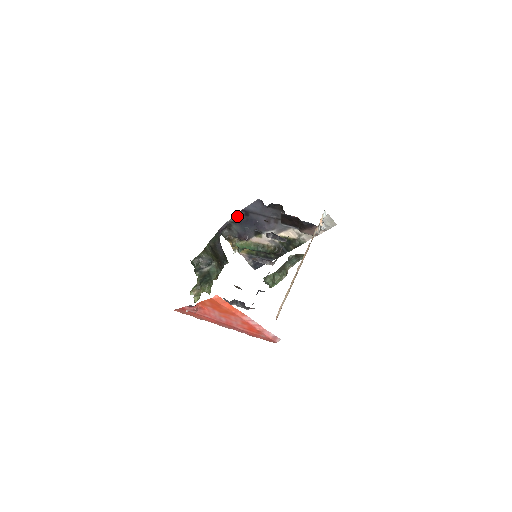
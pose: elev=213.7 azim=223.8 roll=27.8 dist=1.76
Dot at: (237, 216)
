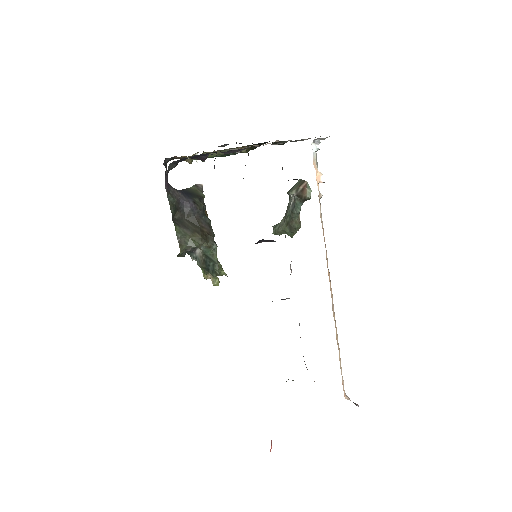
Dot at: (172, 164)
